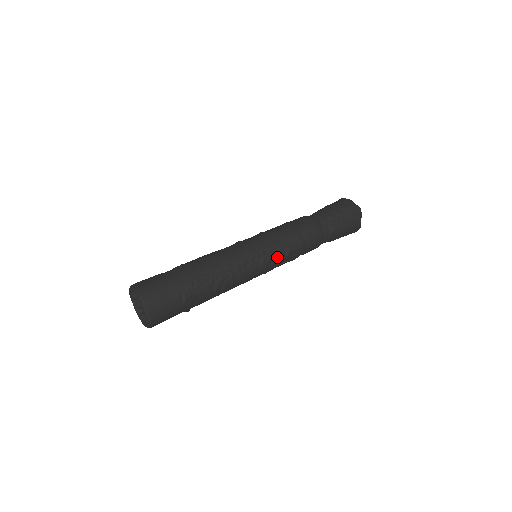
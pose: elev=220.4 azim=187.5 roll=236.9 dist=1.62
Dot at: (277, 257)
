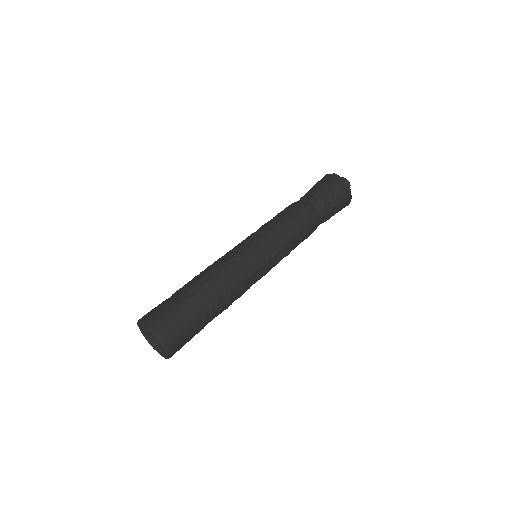
Dot at: (279, 260)
